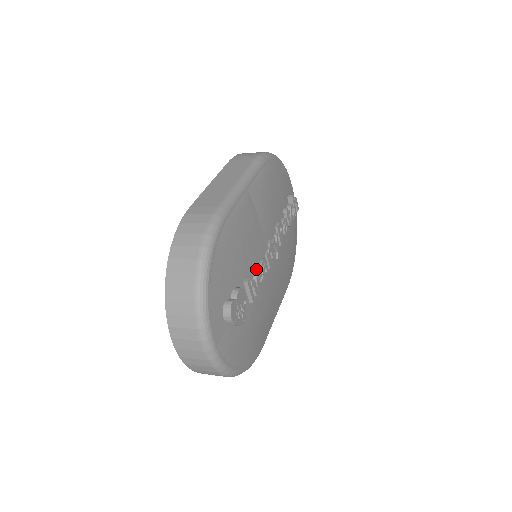
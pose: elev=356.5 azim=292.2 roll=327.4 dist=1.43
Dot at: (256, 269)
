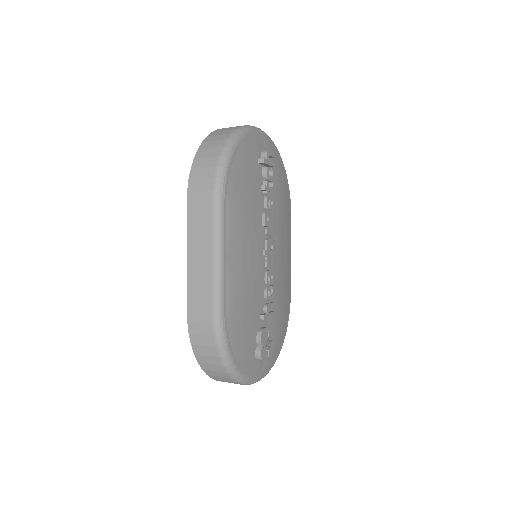
Dot at: (264, 292)
